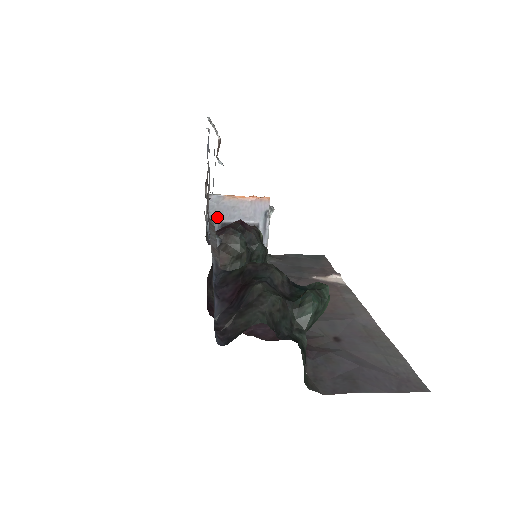
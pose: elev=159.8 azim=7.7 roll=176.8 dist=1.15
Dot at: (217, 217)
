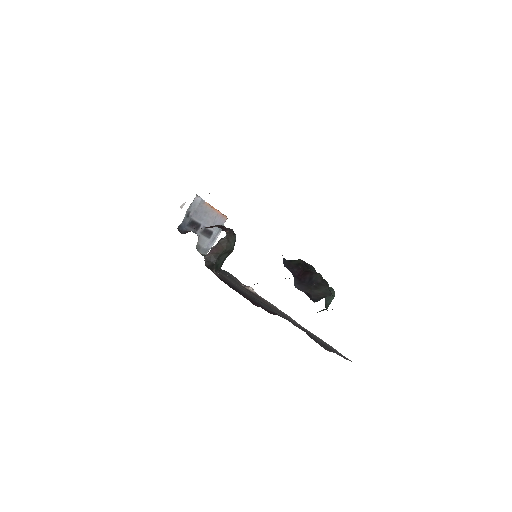
Dot at: (192, 214)
